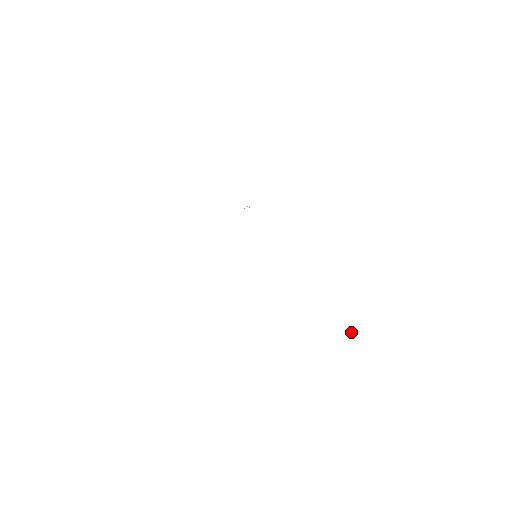
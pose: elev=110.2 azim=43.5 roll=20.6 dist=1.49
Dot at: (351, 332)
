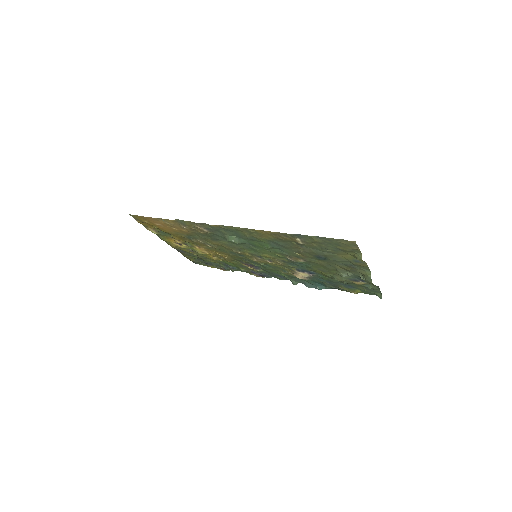
Dot at: (361, 277)
